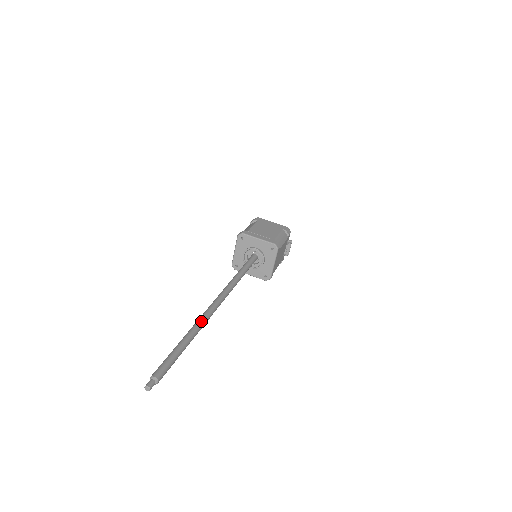
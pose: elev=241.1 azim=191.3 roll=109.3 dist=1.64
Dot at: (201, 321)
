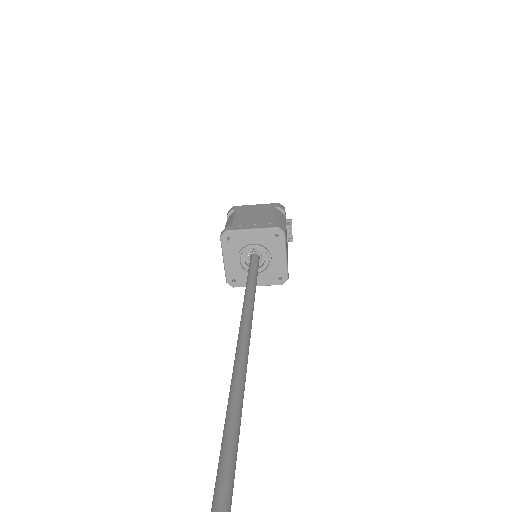
Dot at: (237, 386)
